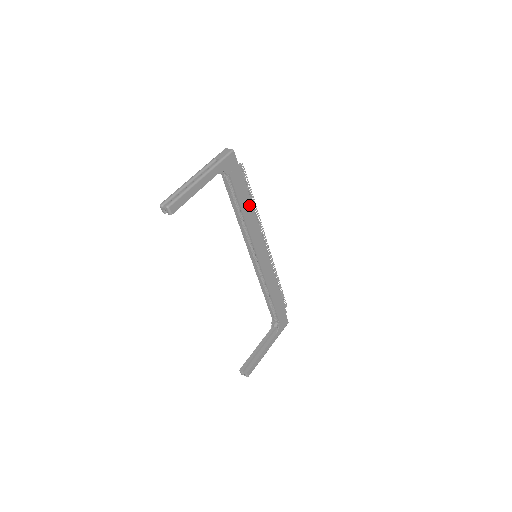
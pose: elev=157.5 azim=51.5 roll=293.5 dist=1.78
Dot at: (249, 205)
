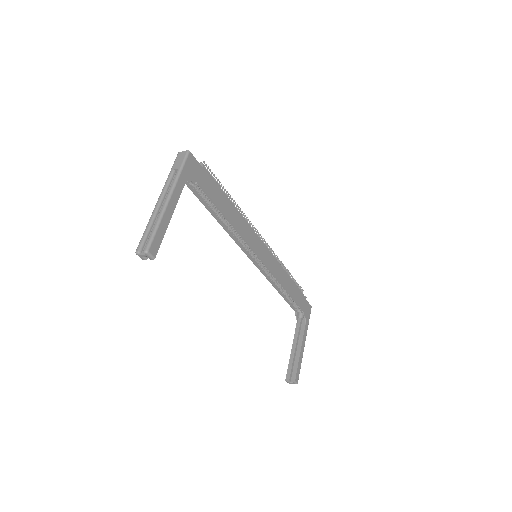
Dot at: (229, 205)
